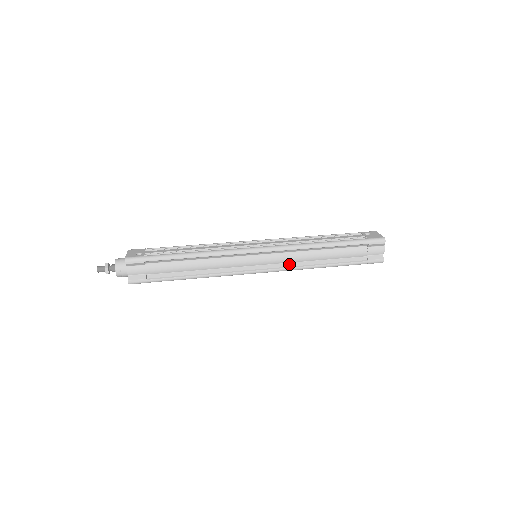
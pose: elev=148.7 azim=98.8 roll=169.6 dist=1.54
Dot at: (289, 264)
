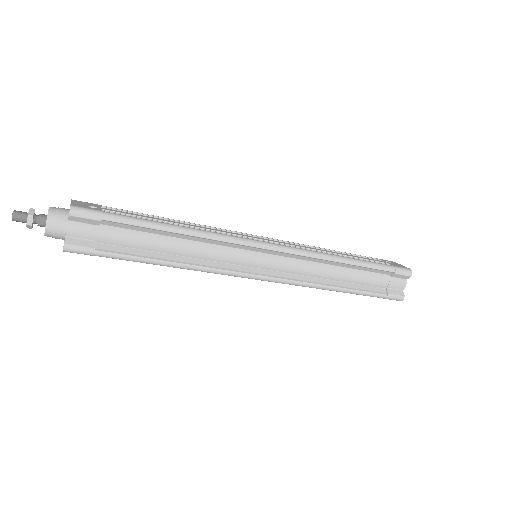
Dot at: (298, 276)
